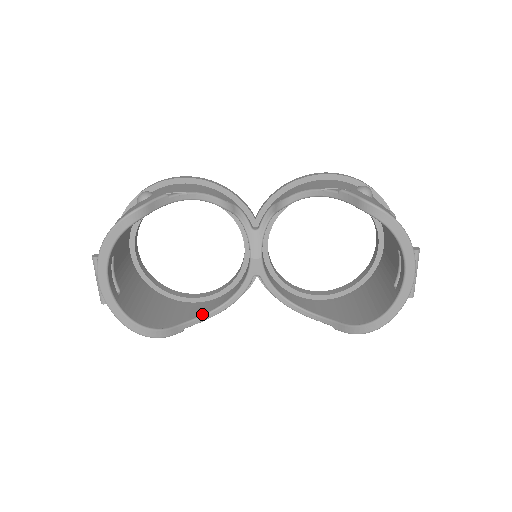
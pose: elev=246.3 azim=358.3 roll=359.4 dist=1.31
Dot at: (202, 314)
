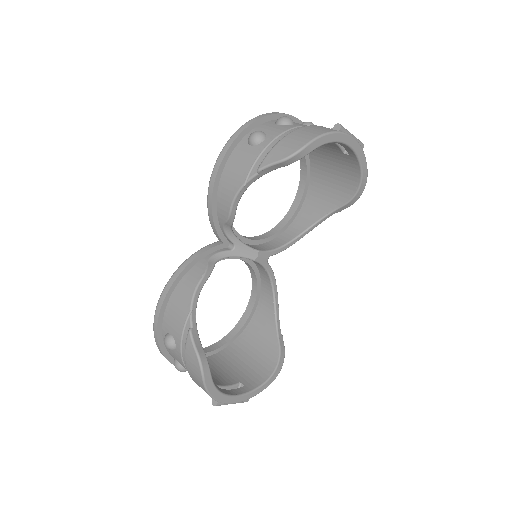
Dot at: (274, 314)
